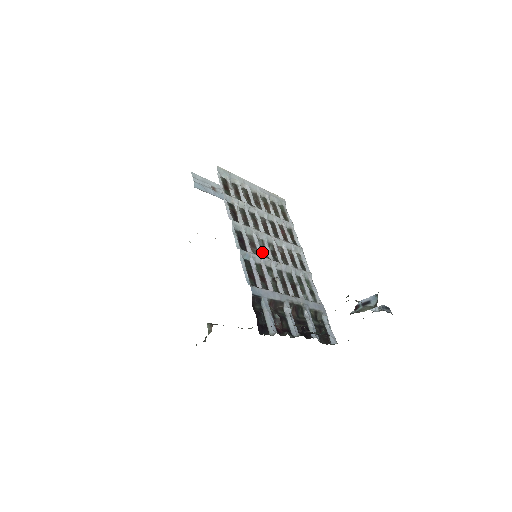
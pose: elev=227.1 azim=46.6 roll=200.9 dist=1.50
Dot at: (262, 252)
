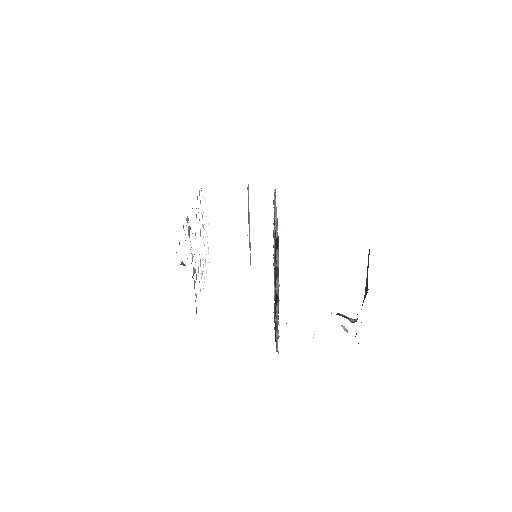
Dot at: occluded
